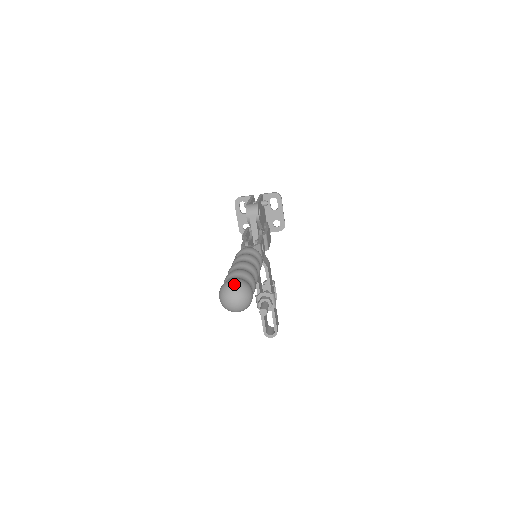
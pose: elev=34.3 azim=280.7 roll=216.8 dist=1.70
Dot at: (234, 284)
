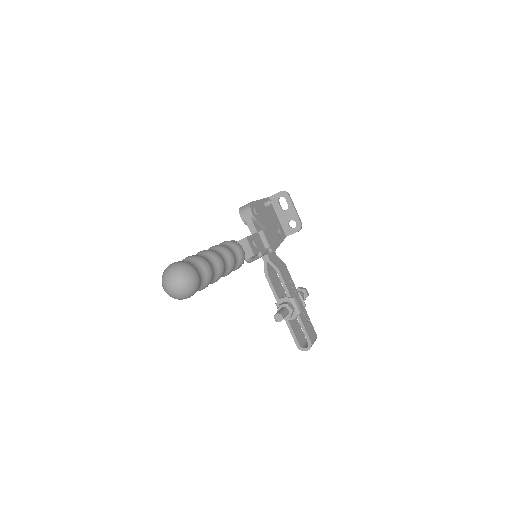
Dot at: (170, 266)
